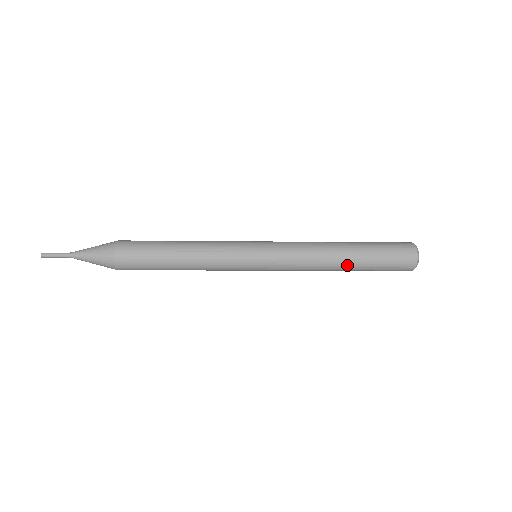
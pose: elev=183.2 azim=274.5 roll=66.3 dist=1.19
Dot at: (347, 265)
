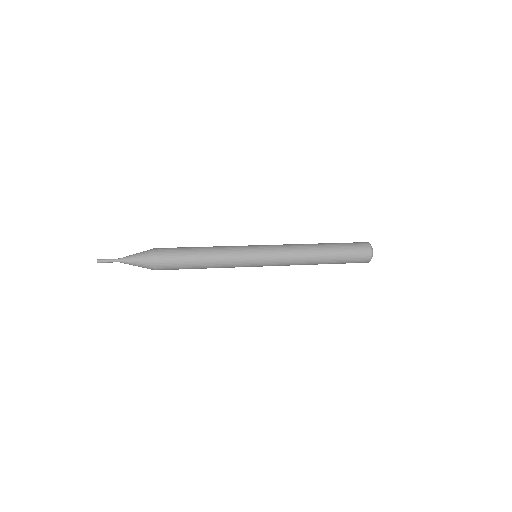
Dot at: (323, 256)
